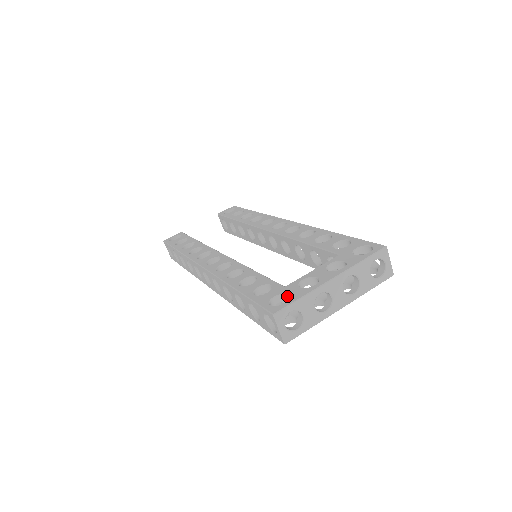
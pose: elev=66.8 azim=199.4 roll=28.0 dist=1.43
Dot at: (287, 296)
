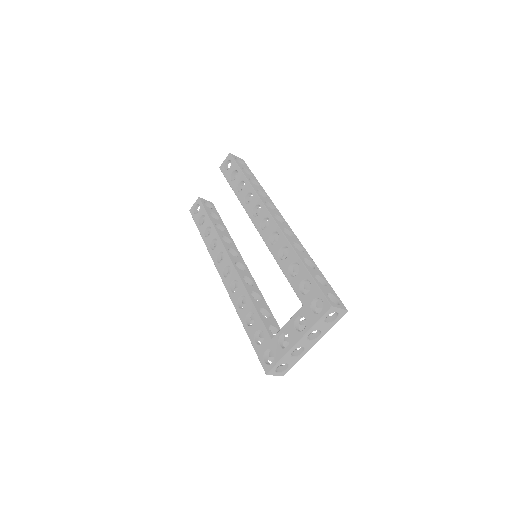
Dot at: (273, 352)
